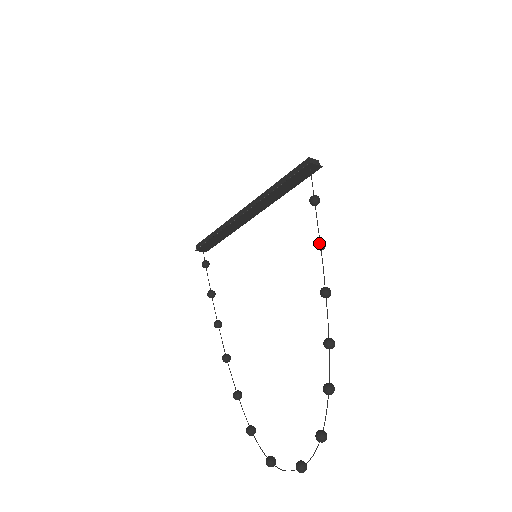
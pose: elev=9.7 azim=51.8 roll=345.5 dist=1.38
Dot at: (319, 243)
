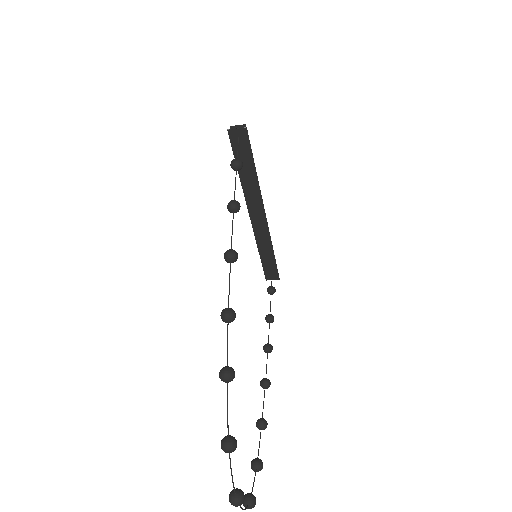
Dot at: (227, 205)
